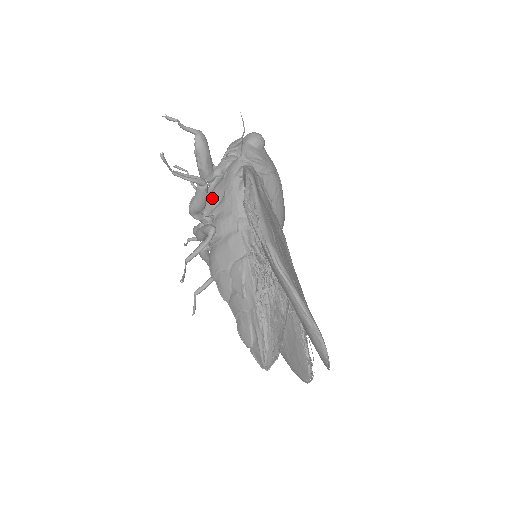
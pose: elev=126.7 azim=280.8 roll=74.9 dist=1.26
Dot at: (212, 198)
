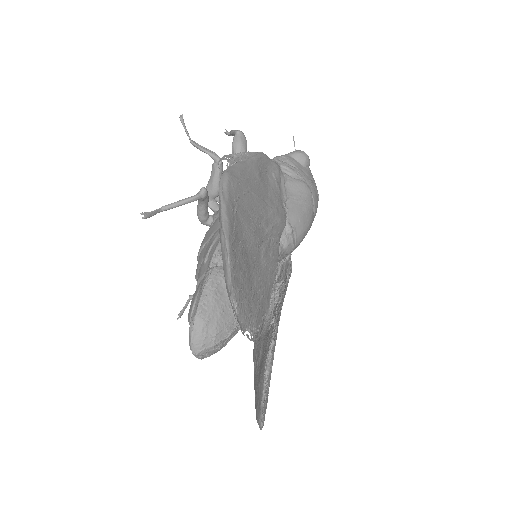
Dot at: occluded
